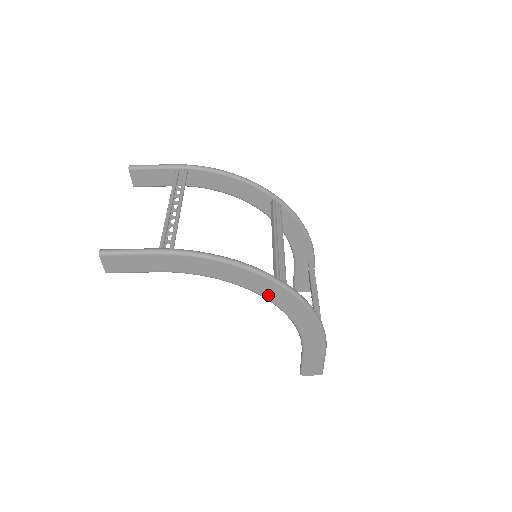
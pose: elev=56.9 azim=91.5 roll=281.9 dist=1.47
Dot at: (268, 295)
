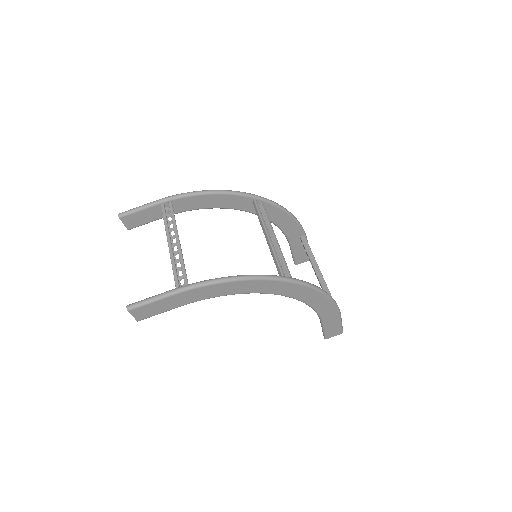
Dot at: (279, 292)
